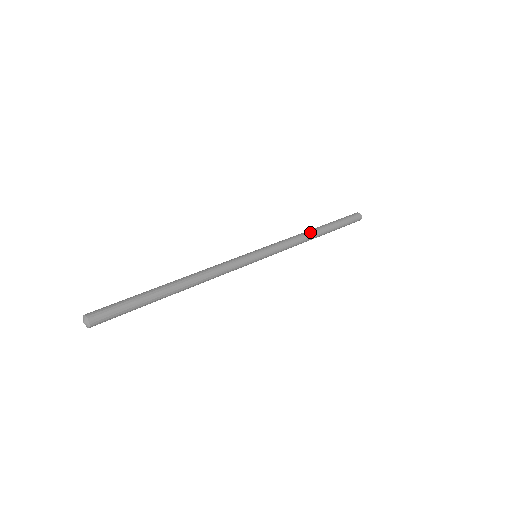
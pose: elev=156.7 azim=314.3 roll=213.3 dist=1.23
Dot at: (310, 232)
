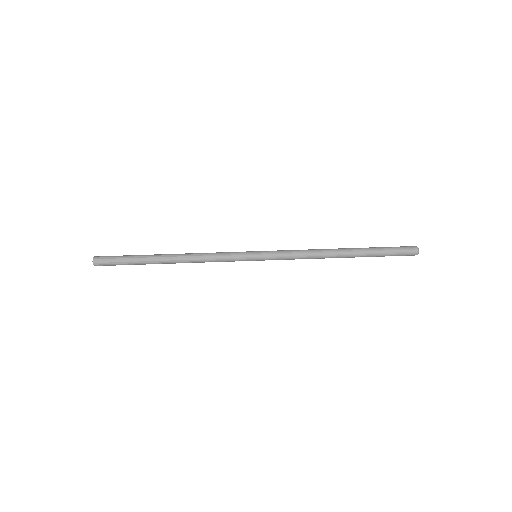
Dot at: (330, 253)
